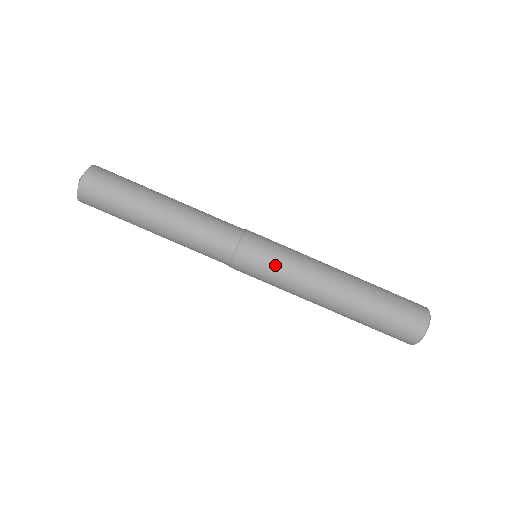
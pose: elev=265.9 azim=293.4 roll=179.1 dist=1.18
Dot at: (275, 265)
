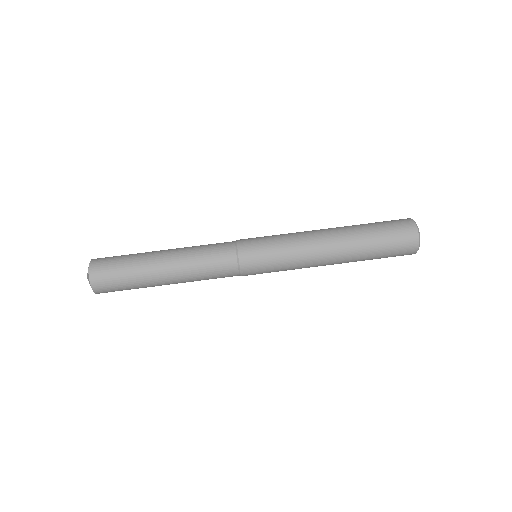
Dot at: (273, 245)
